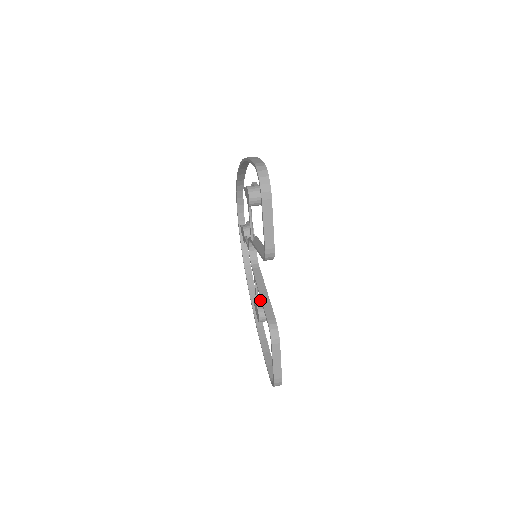
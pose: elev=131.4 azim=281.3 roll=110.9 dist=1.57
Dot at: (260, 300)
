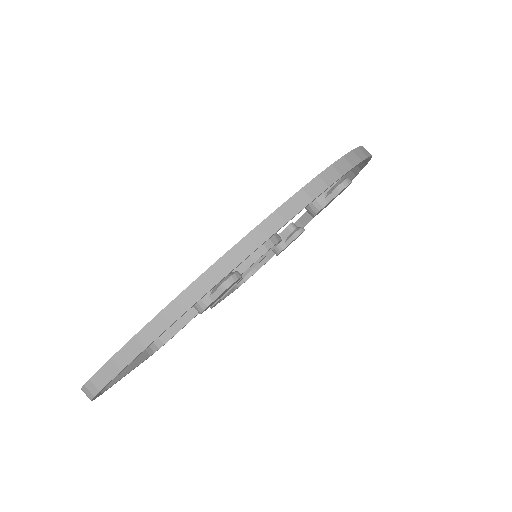
Dot at: (292, 232)
